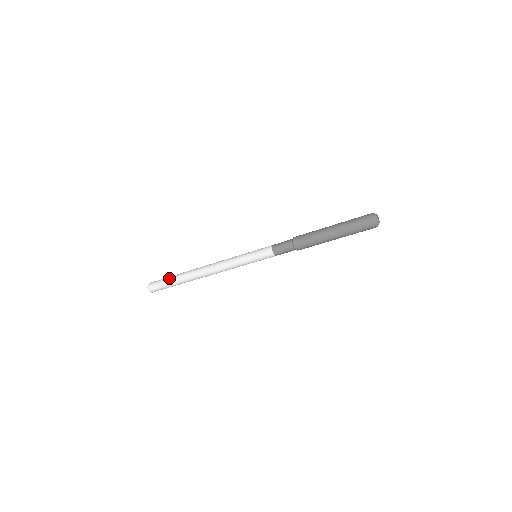
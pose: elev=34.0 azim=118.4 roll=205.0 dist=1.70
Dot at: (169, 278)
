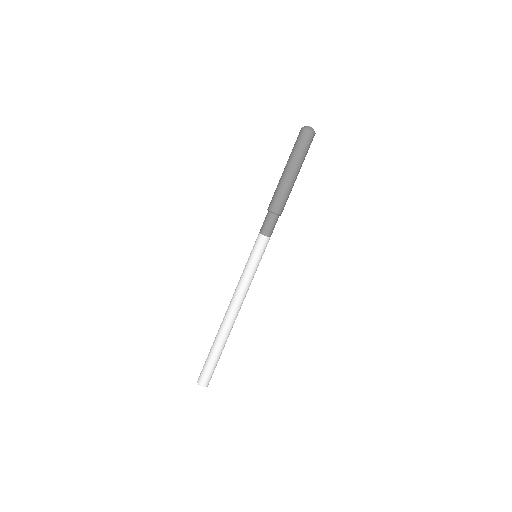
Dot at: (209, 356)
